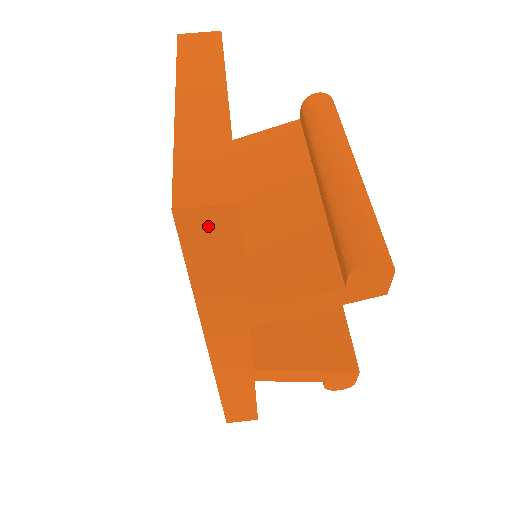
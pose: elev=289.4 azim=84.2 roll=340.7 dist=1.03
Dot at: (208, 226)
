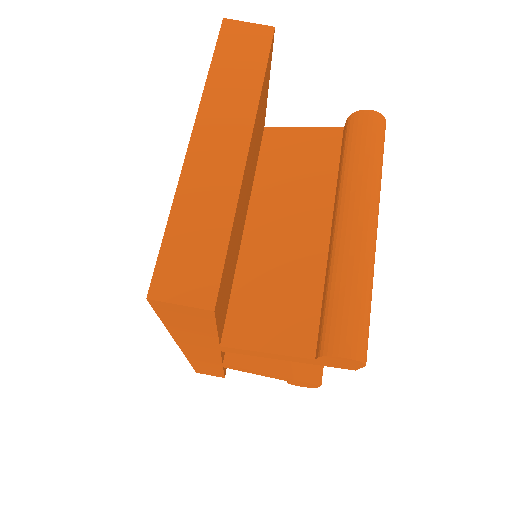
Dot at: (183, 312)
